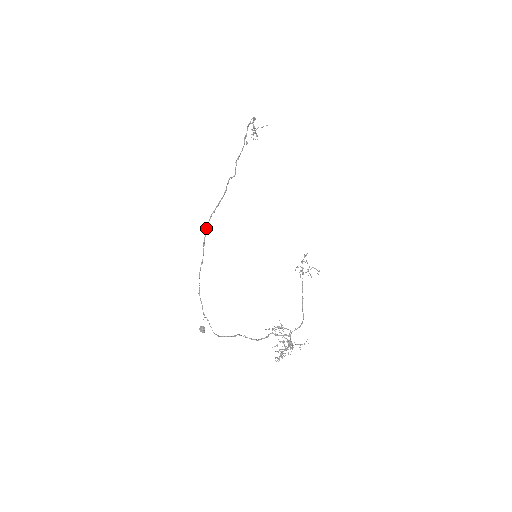
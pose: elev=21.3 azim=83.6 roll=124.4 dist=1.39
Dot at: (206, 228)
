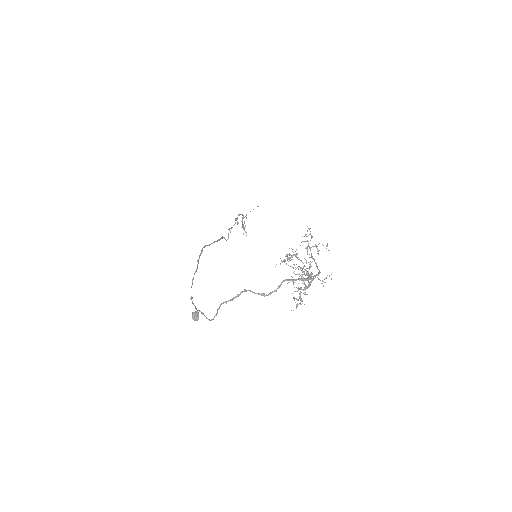
Dot at: occluded
